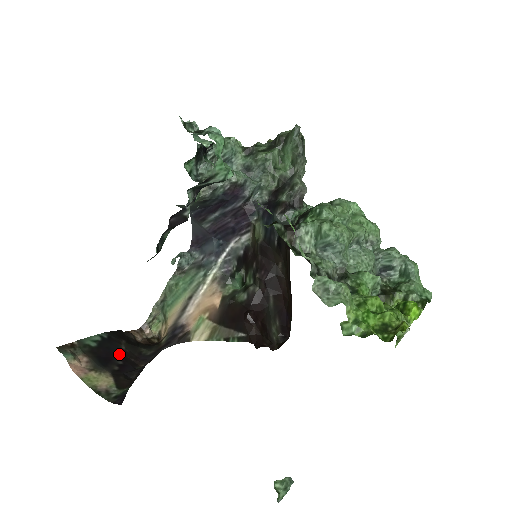
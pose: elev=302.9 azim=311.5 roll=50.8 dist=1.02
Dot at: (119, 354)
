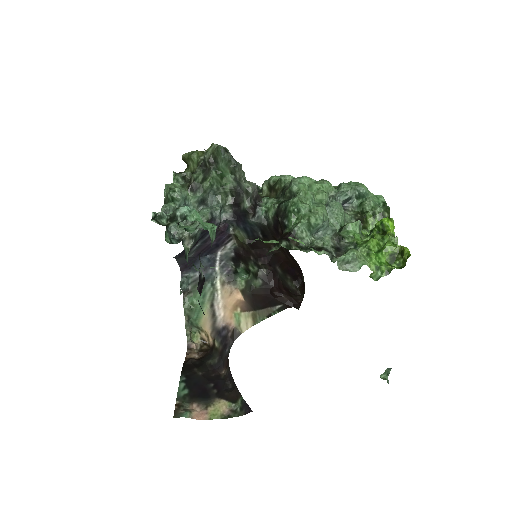
Dot at: (204, 380)
